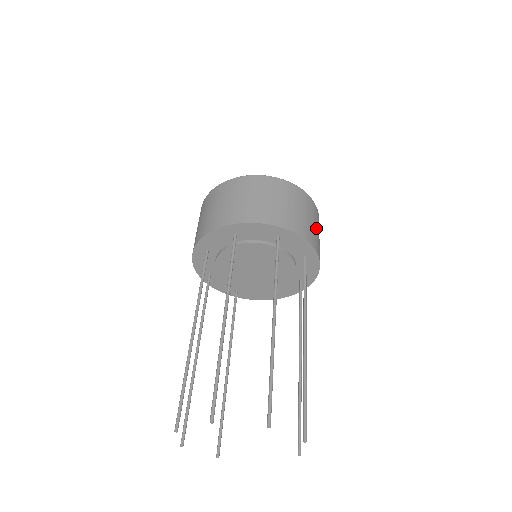
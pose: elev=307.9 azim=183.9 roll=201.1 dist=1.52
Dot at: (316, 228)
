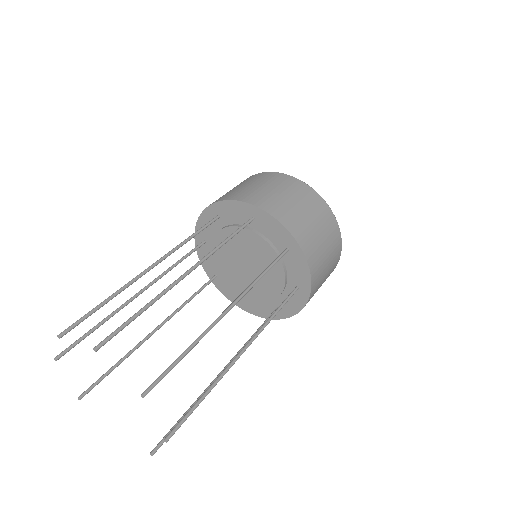
Dot at: (326, 271)
